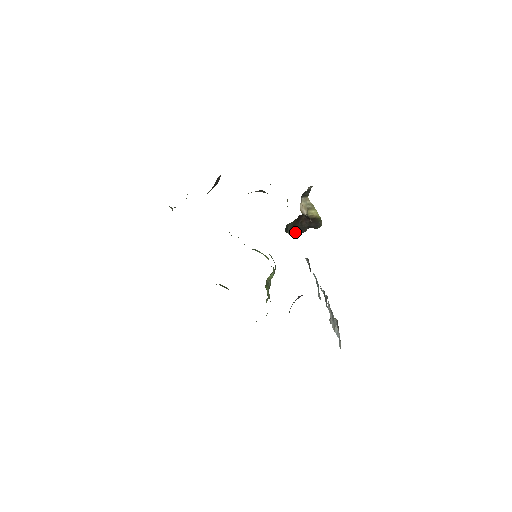
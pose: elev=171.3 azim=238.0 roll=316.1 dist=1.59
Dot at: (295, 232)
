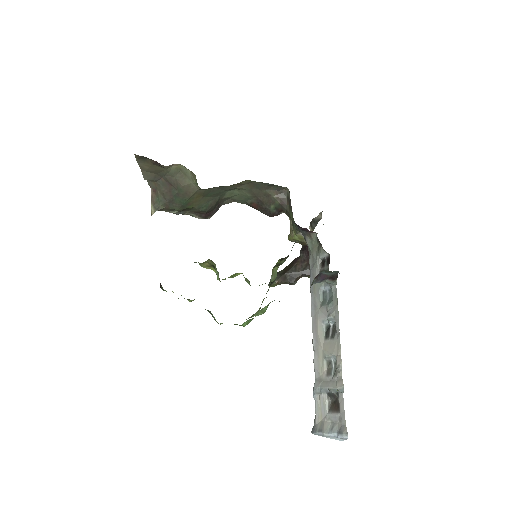
Dot at: (284, 281)
